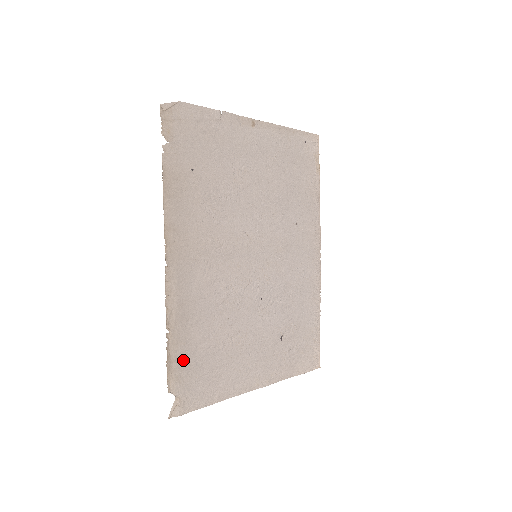
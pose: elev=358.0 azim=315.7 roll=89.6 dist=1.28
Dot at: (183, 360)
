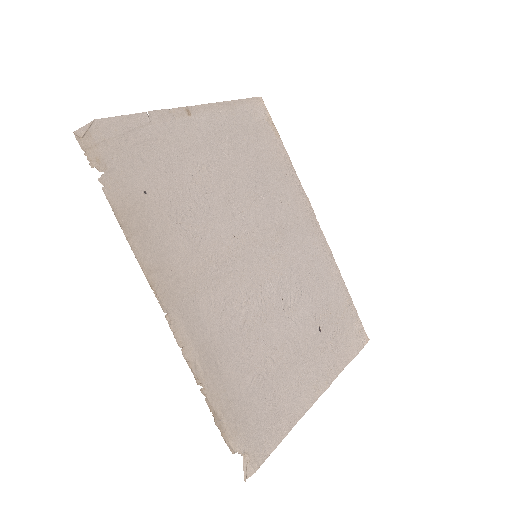
Dot at: (231, 409)
